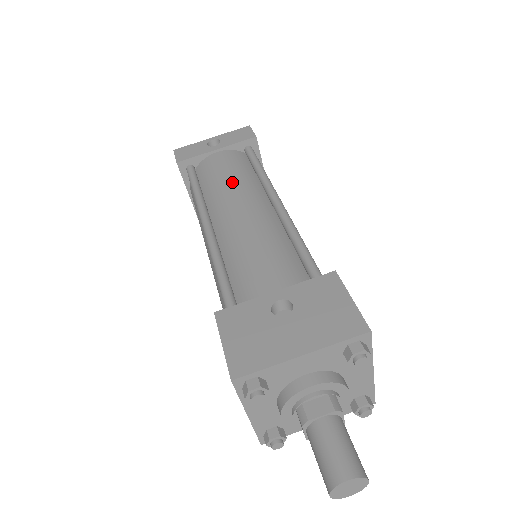
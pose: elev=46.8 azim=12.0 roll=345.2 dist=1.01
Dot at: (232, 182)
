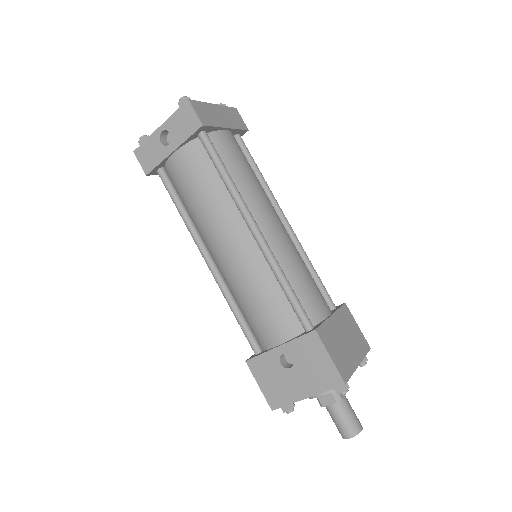
Dot at: (207, 207)
